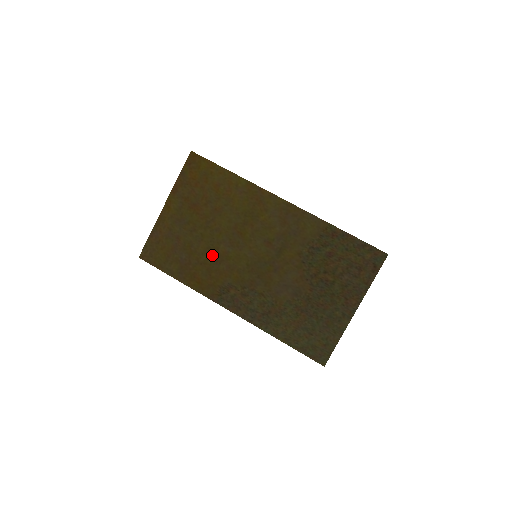
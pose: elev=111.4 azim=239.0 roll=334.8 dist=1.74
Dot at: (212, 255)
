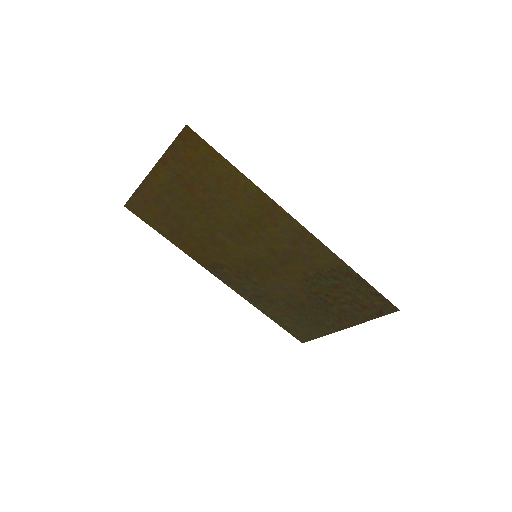
Dot at: (207, 236)
